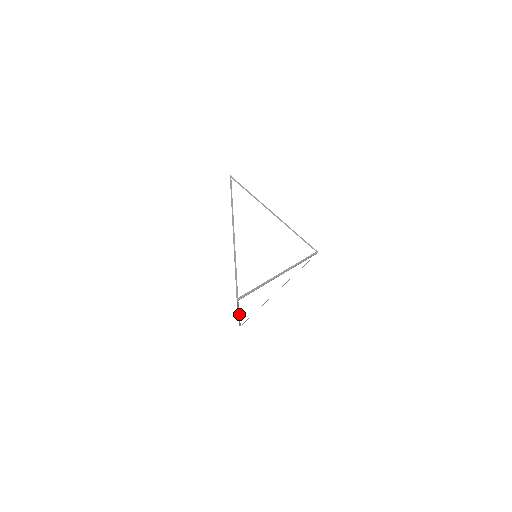
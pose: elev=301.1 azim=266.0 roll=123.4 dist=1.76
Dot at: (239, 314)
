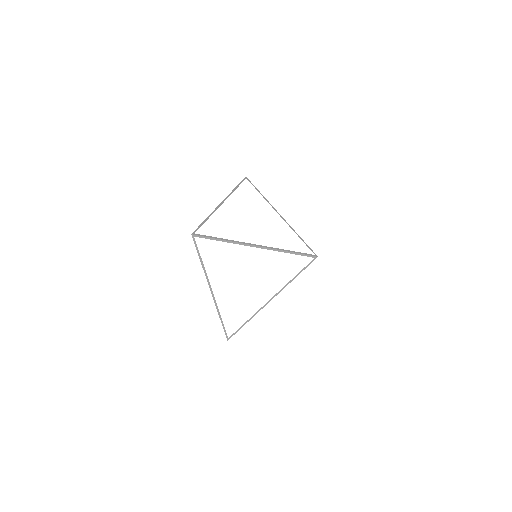
Dot at: (211, 289)
